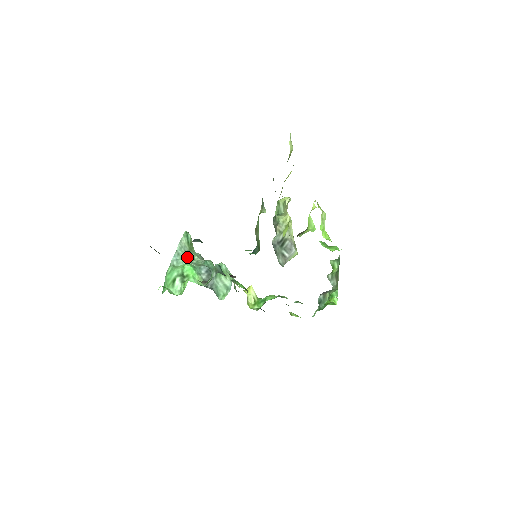
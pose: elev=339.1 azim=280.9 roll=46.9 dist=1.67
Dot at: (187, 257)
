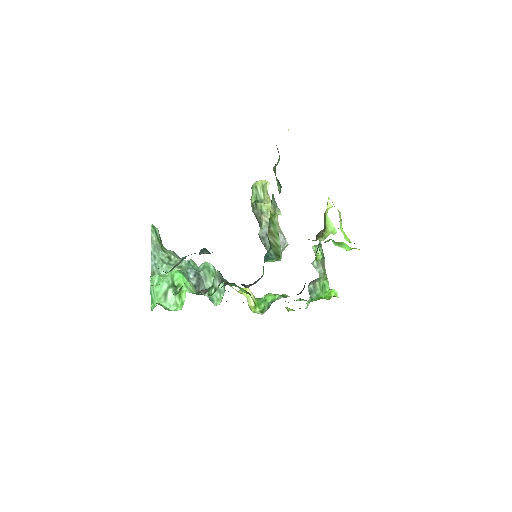
Dot at: (163, 258)
